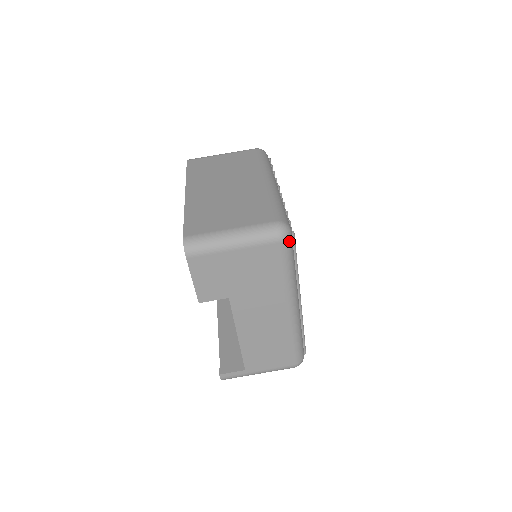
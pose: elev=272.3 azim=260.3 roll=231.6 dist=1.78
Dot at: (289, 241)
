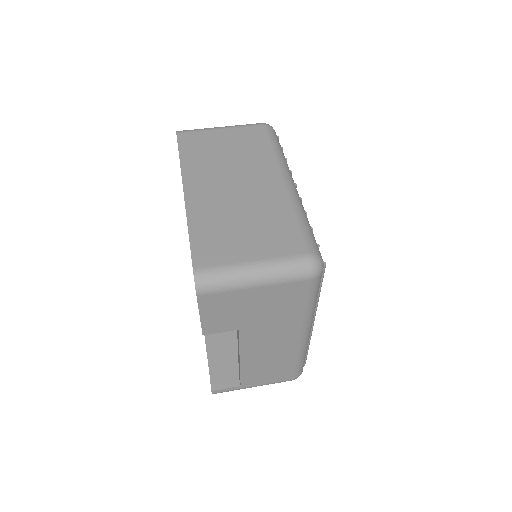
Dot at: (320, 276)
